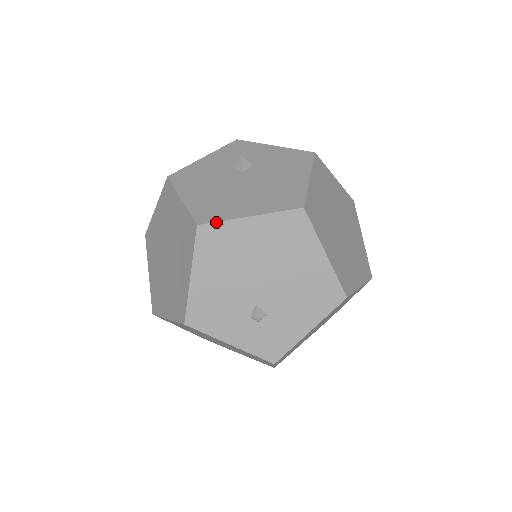
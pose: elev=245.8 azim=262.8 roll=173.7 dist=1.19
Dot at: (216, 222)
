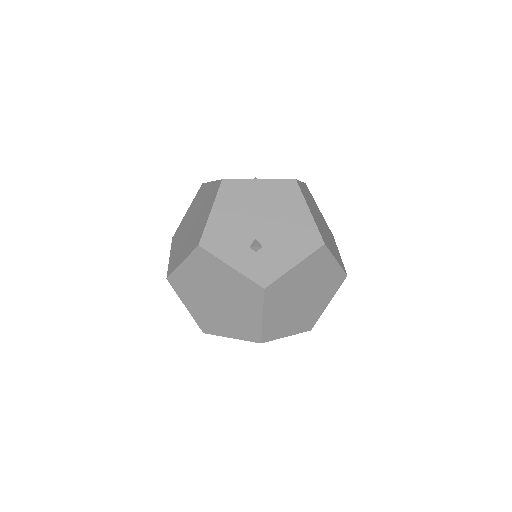
Dot at: (235, 179)
